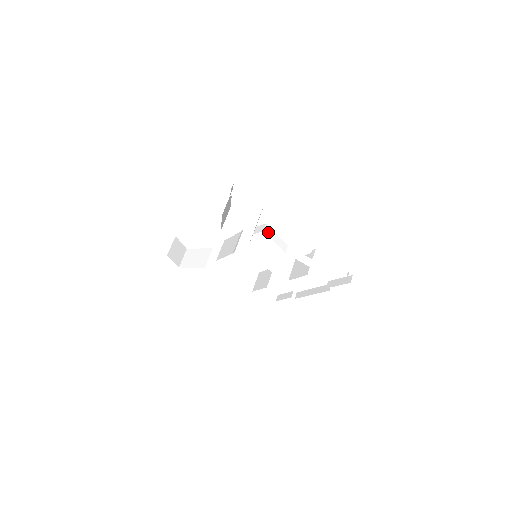
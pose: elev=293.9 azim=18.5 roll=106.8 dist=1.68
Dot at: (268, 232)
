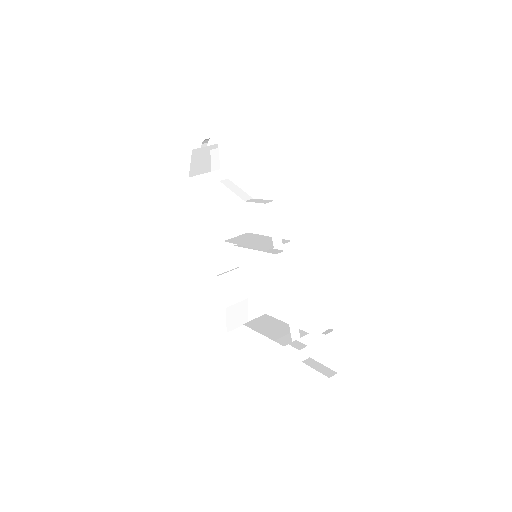
Dot at: (227, 184)
